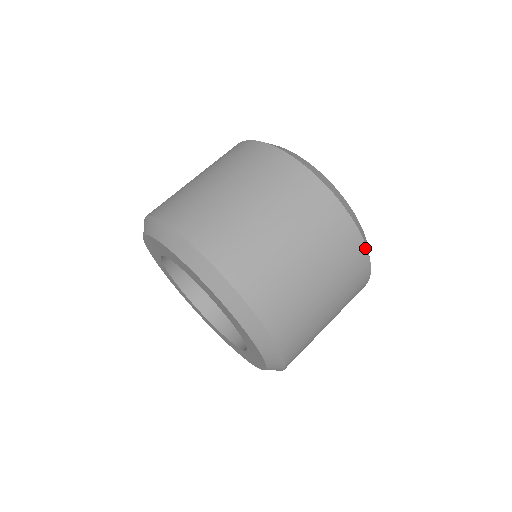
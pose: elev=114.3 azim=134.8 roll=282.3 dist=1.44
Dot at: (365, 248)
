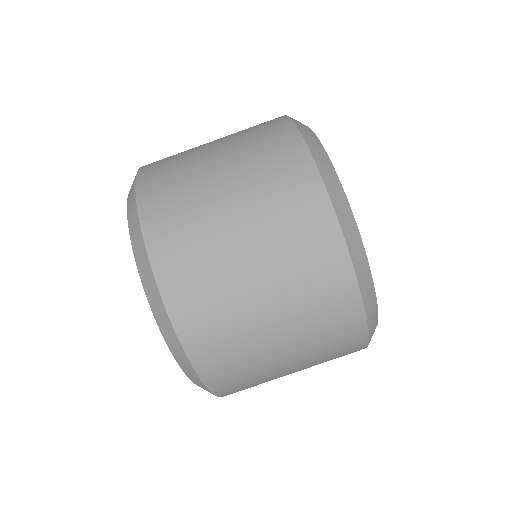
Dot at: (360, 302)
